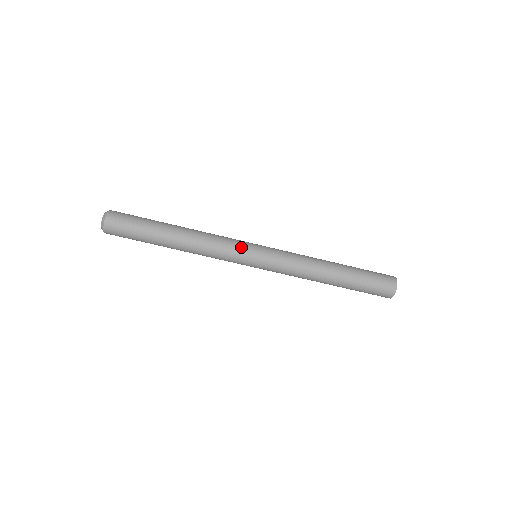
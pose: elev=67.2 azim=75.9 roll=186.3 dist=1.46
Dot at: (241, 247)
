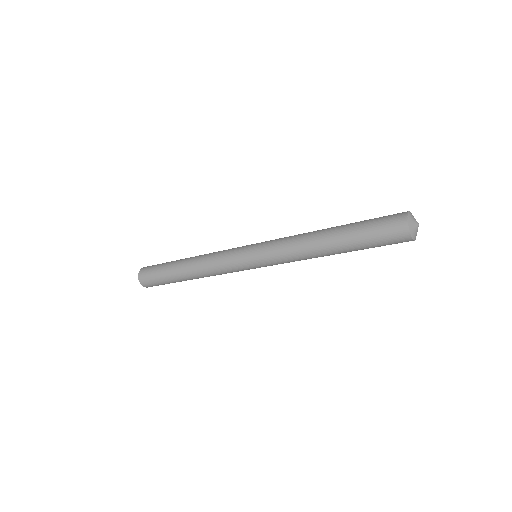
Dot at: (237, 266)
